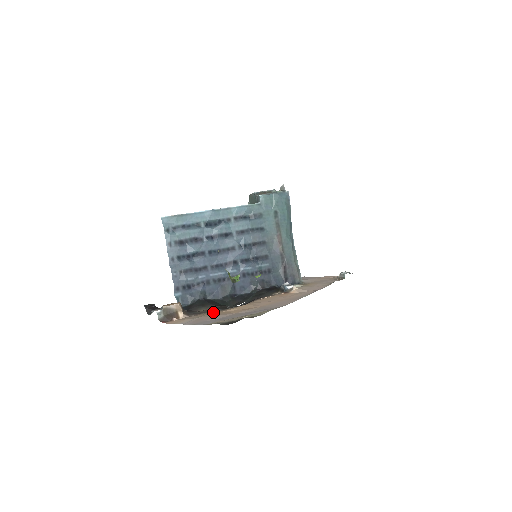
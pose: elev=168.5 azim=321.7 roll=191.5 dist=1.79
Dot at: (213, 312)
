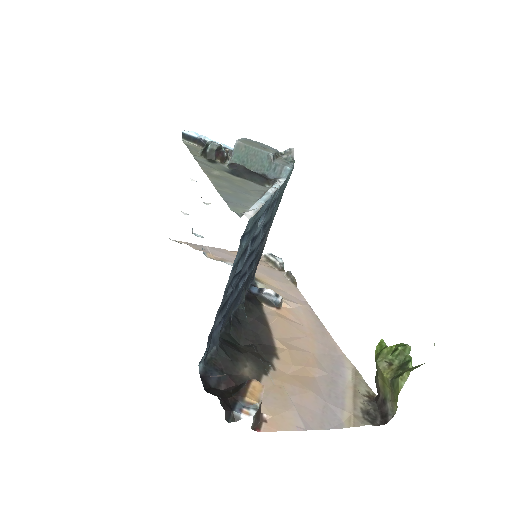
Dot at: (277, 377)
